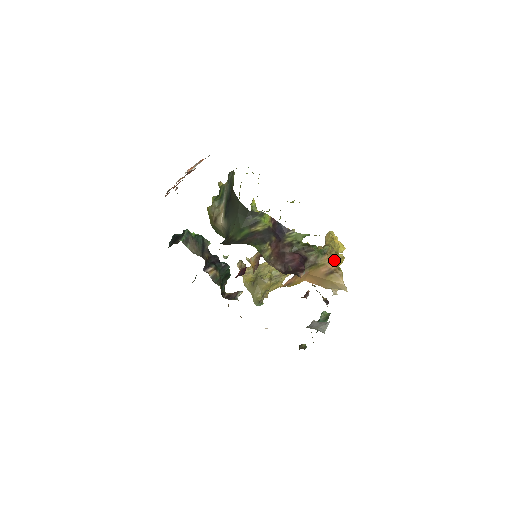
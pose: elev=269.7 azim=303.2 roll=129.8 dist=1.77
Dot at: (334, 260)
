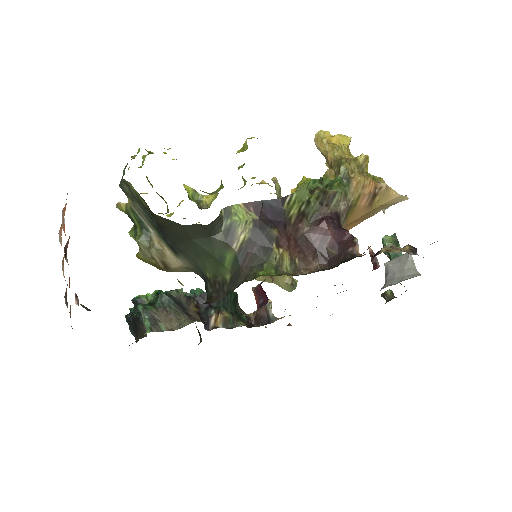
Dot at: (360, 173)
